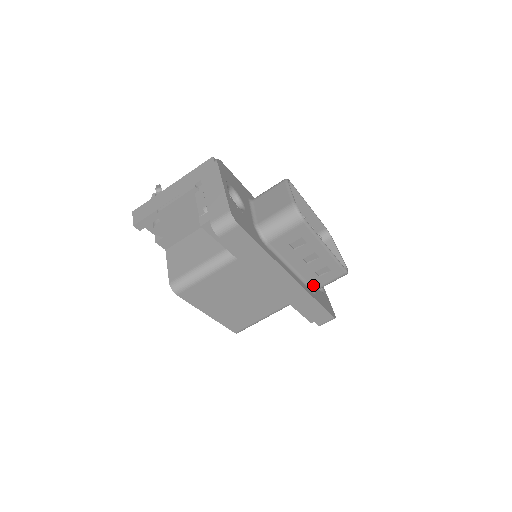
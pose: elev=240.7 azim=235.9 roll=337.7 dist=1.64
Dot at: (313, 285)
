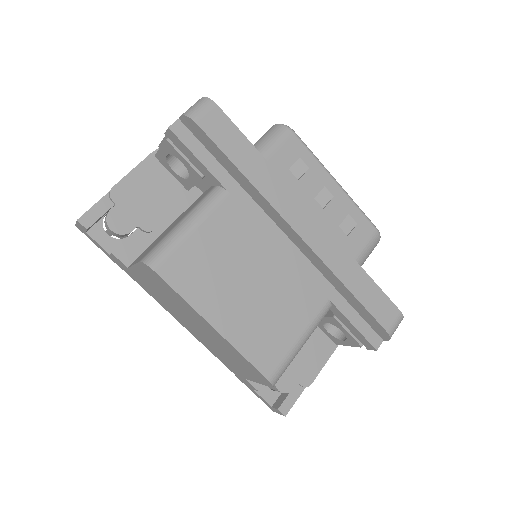
Dot at: occluded
